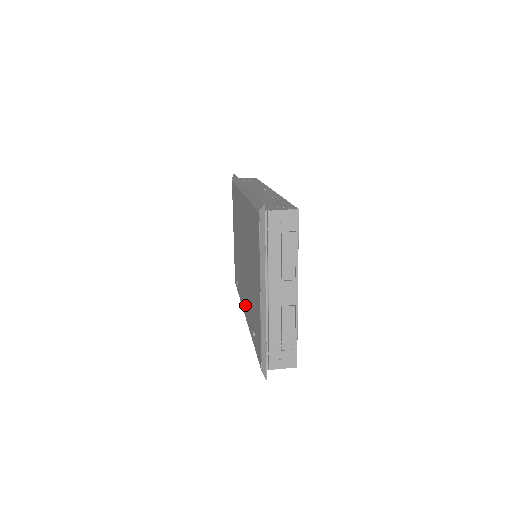
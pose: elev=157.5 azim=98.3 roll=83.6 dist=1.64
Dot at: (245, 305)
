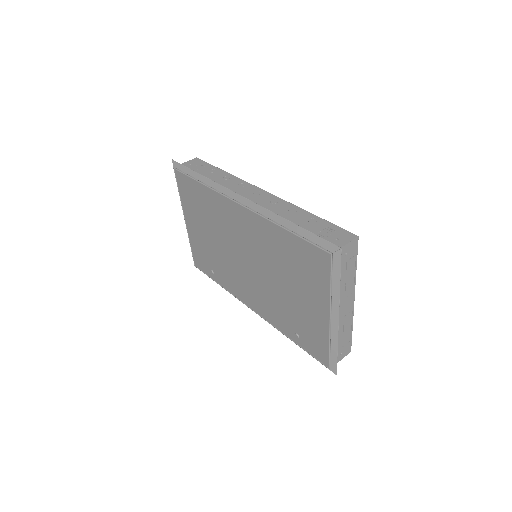
Dot at: (253, 302)
